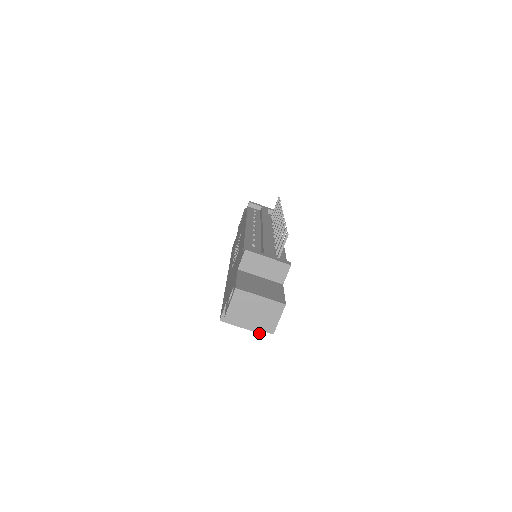
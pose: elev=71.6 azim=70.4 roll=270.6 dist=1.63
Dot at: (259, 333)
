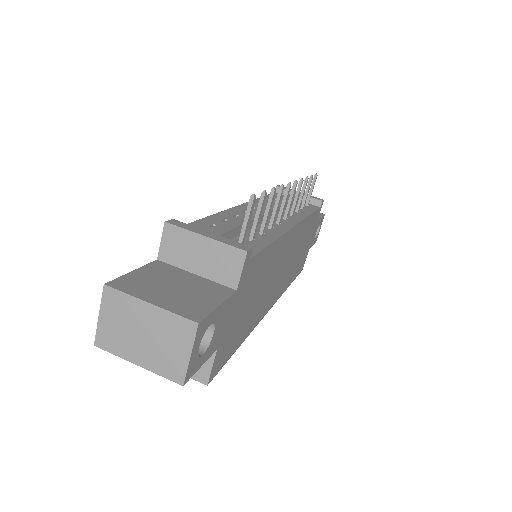
Dot at: (198, 381)
